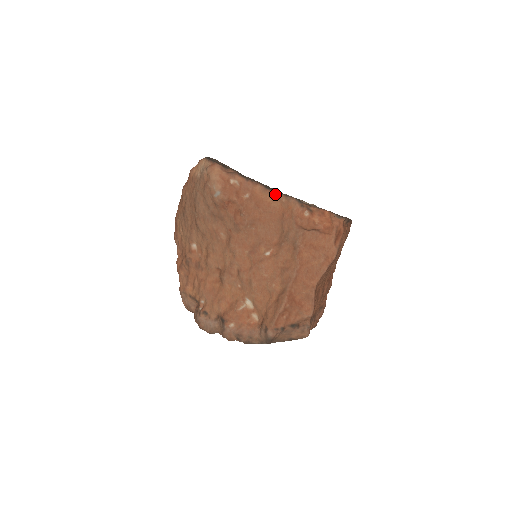
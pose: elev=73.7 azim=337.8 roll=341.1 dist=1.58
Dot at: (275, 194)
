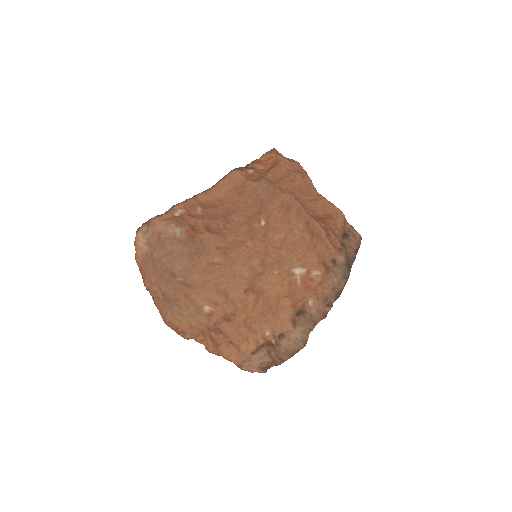
Dot at: (215, 187)
